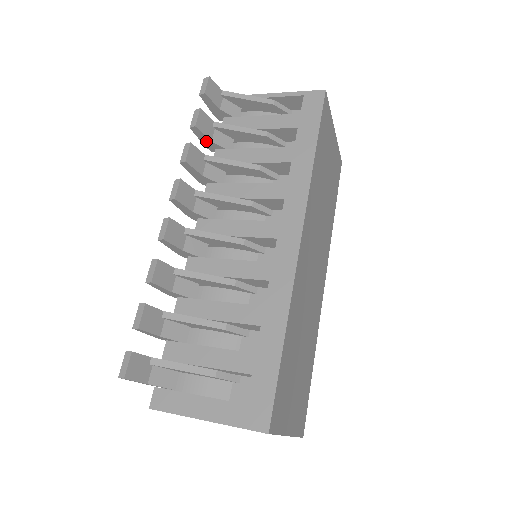
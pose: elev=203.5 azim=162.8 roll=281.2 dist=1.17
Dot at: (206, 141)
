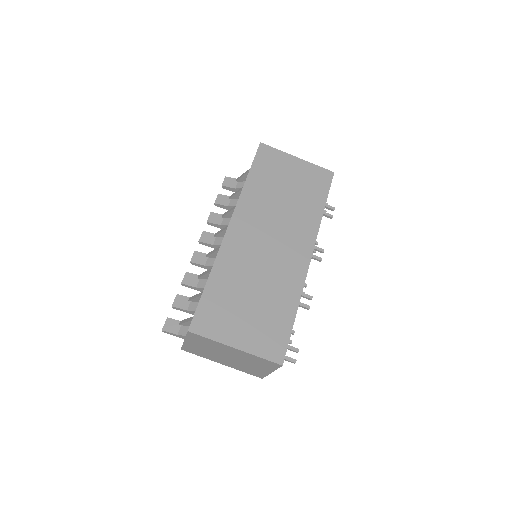
Dot at: (227, 208)
